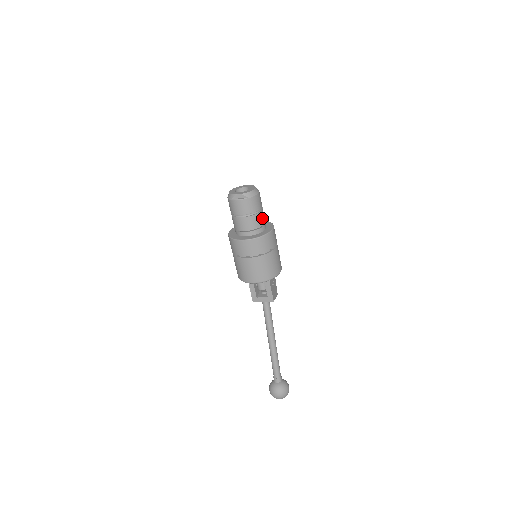
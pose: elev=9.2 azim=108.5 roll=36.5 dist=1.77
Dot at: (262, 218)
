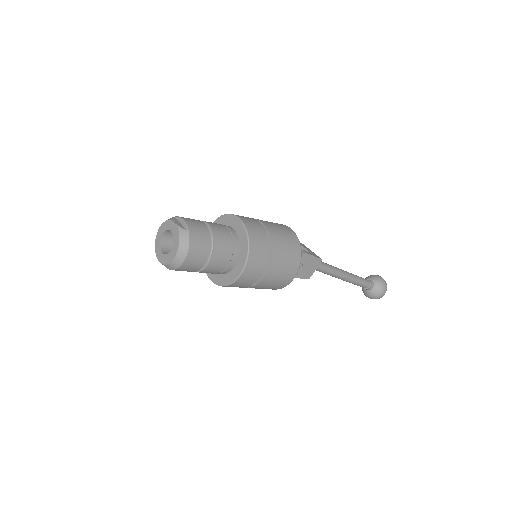
Dot at: (218, 265)
